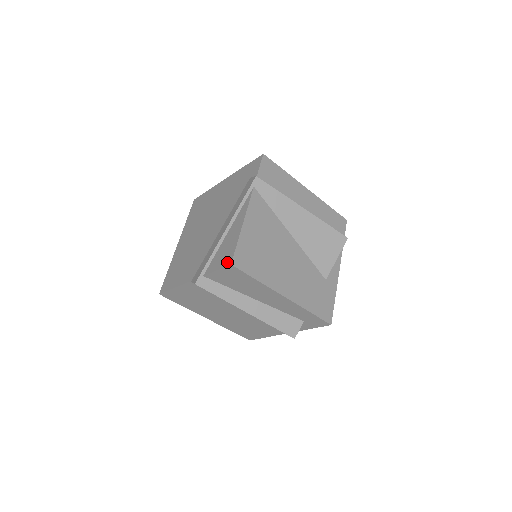
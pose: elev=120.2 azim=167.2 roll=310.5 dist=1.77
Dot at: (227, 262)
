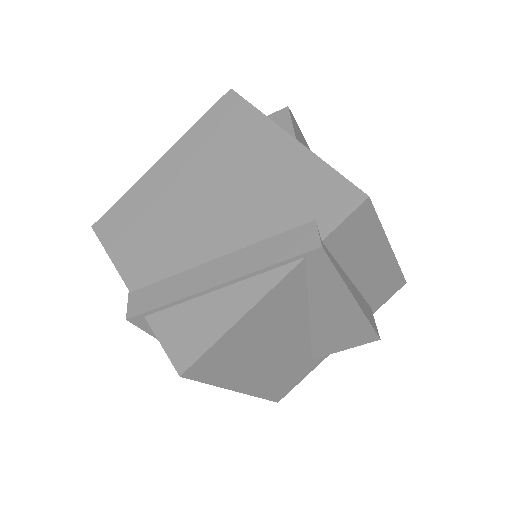
Dot at: (179, 360)
